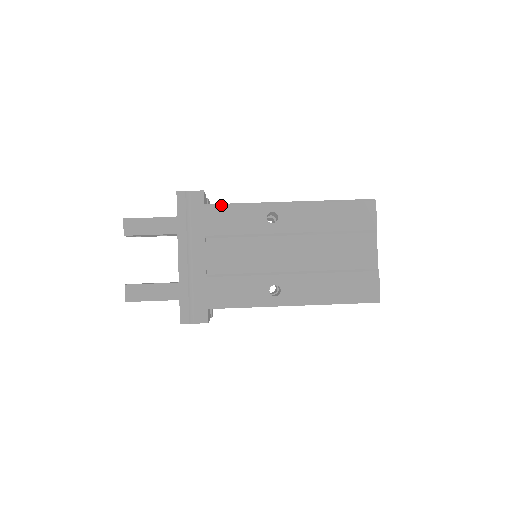
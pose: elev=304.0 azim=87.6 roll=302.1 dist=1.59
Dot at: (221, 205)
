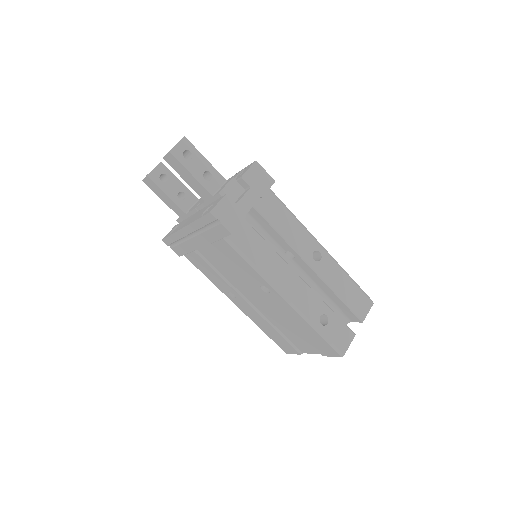
Dot at: (236, 251)
